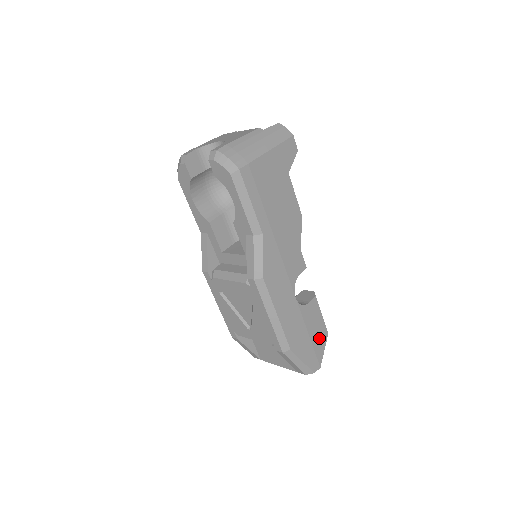
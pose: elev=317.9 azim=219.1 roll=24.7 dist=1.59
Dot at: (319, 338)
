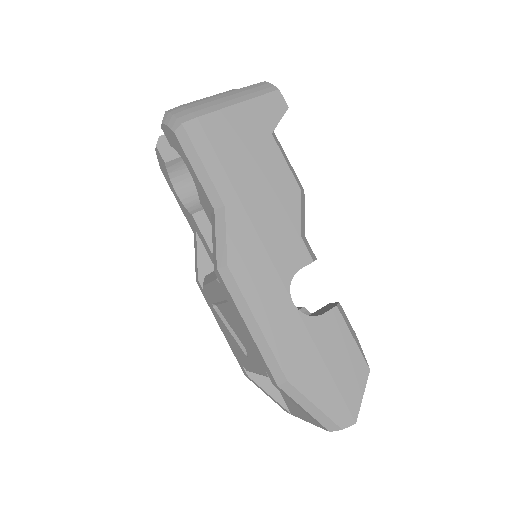
Dot at: (349, 373)
